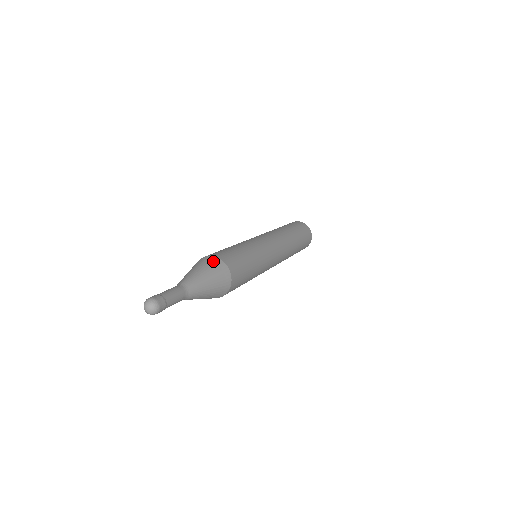
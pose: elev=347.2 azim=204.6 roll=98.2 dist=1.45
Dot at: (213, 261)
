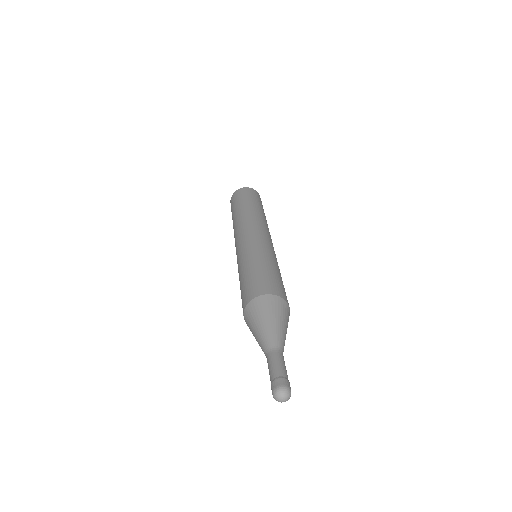
Dot at: (263, 302)
